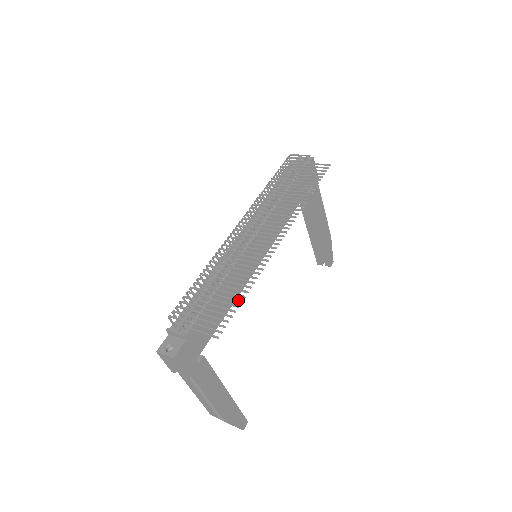
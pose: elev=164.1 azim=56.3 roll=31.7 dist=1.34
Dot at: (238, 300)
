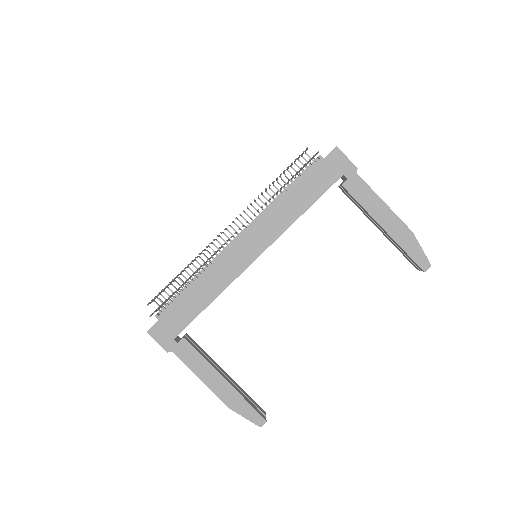
Dot at: (177, 289)
